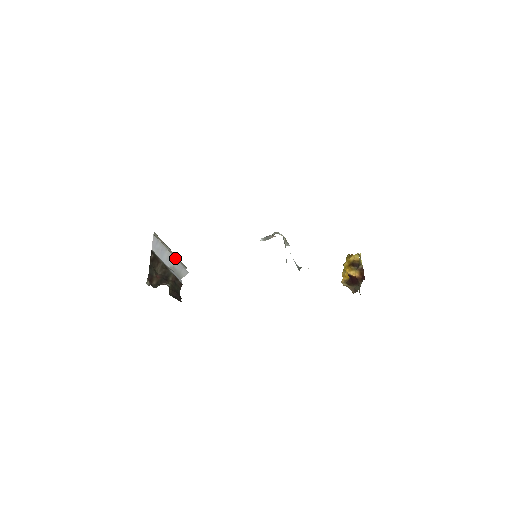
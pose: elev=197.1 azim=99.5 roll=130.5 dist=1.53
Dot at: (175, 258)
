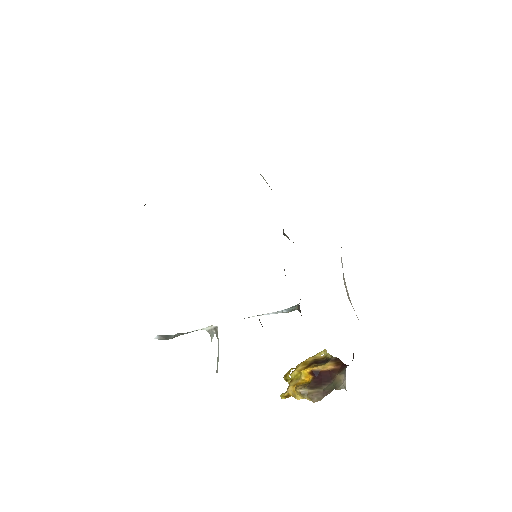
Dot at: occluded
